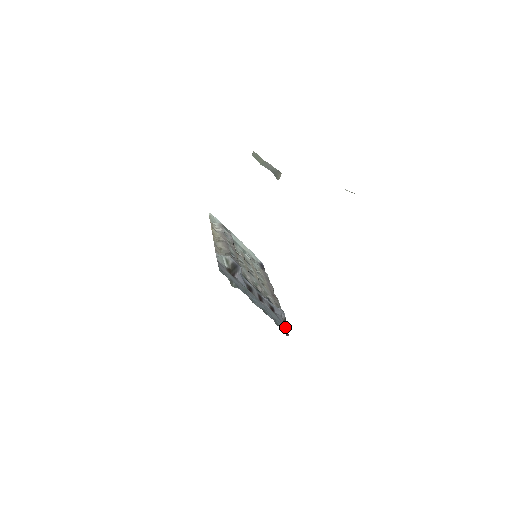
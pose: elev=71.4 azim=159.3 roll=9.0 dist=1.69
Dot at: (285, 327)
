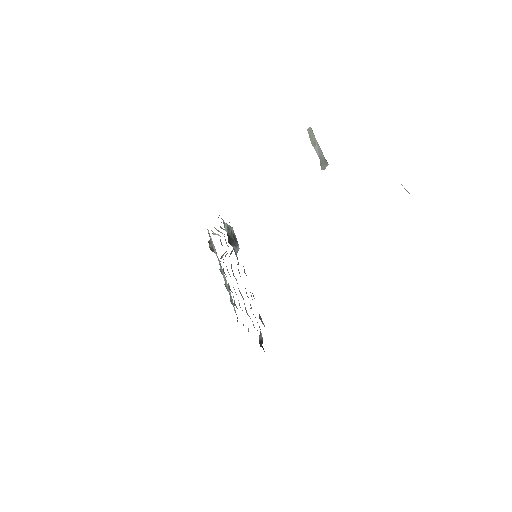
Dot at: occluded
